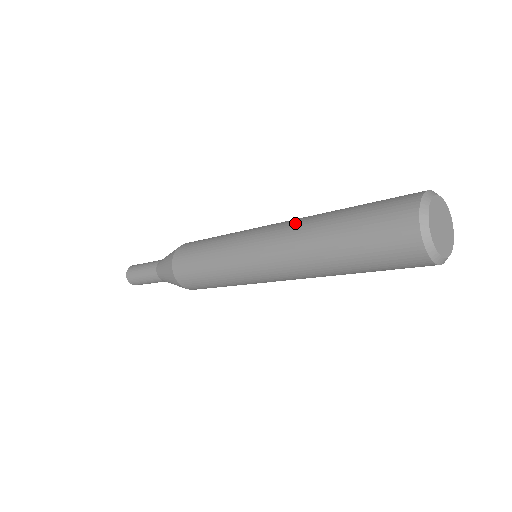
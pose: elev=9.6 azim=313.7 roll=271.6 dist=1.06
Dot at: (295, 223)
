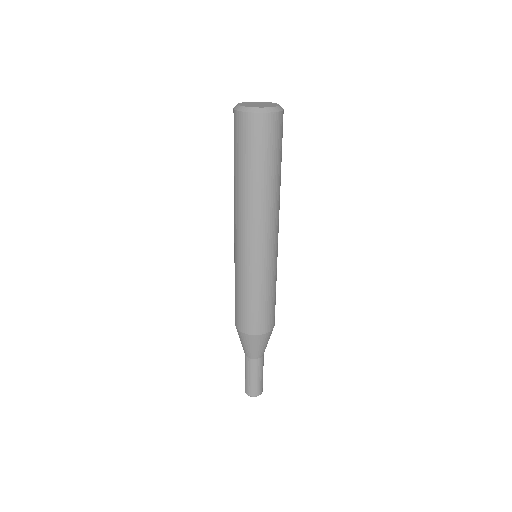
Dot at: occluded
